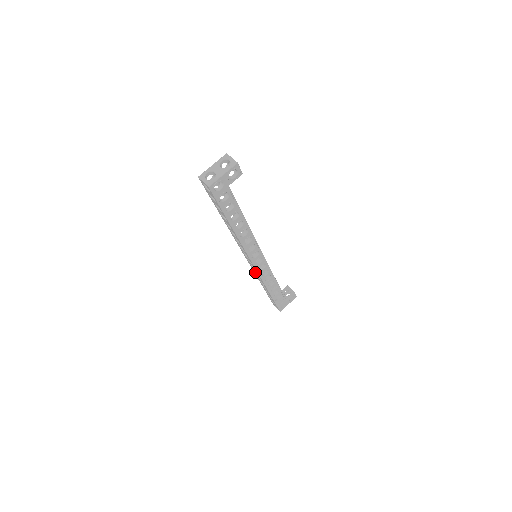
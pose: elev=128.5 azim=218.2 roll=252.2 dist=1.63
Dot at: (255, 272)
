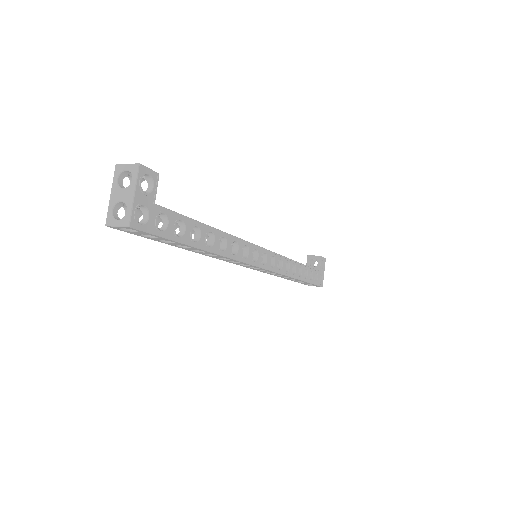
Dot at: (268, 273)
